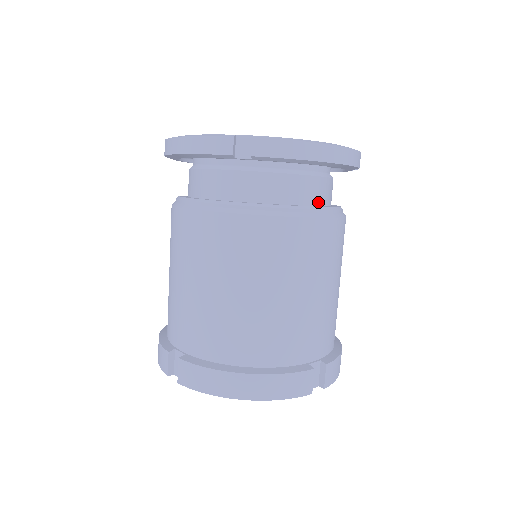
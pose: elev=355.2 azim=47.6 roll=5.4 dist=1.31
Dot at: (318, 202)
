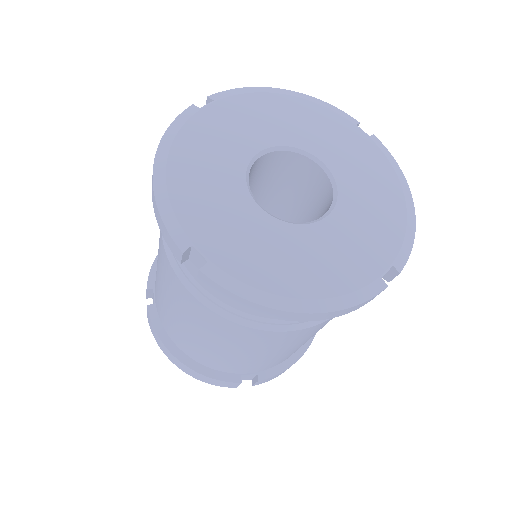
Dot at: occluded
